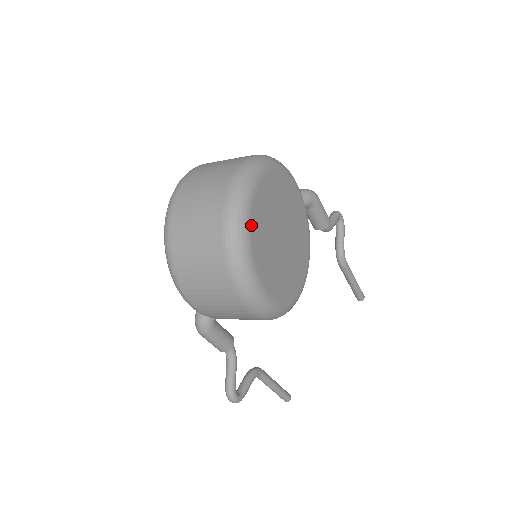
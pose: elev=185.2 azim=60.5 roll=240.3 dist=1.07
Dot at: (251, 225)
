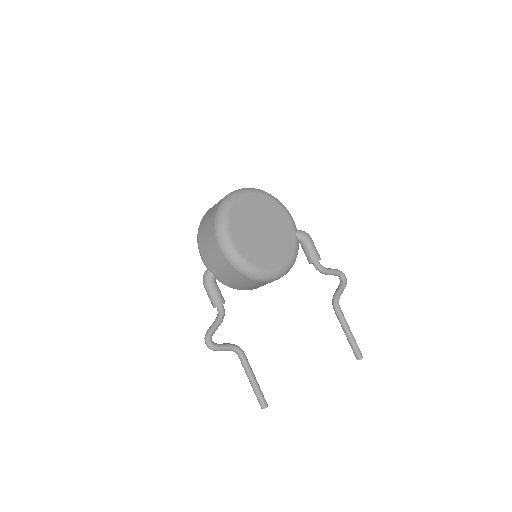
Dot at: (236, 203)
